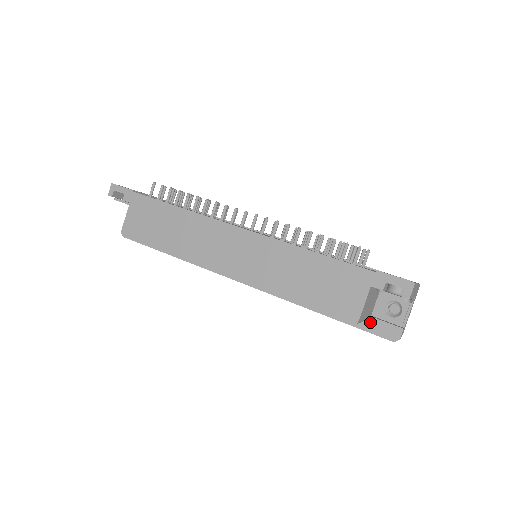
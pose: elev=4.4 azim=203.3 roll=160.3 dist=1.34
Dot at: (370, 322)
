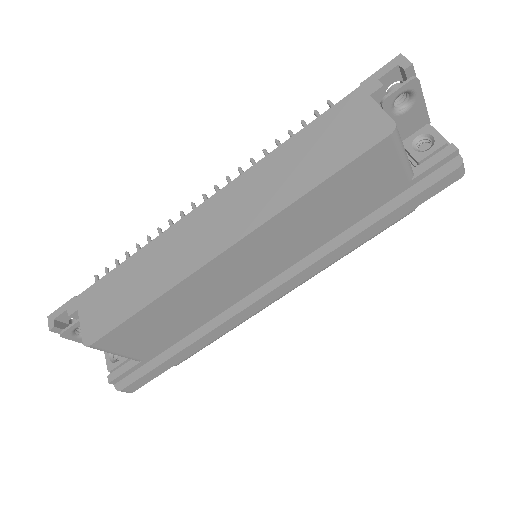
Dot at: (418, 173)
